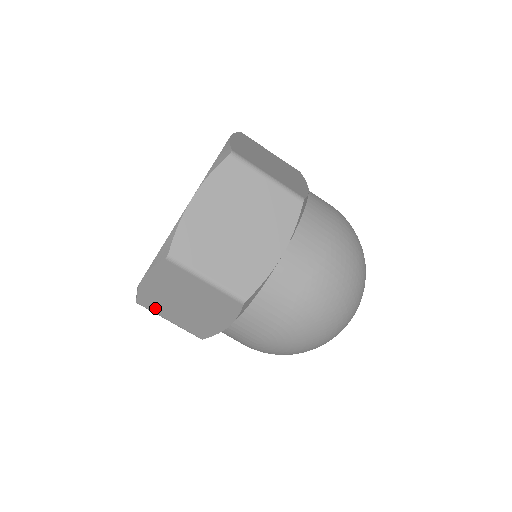
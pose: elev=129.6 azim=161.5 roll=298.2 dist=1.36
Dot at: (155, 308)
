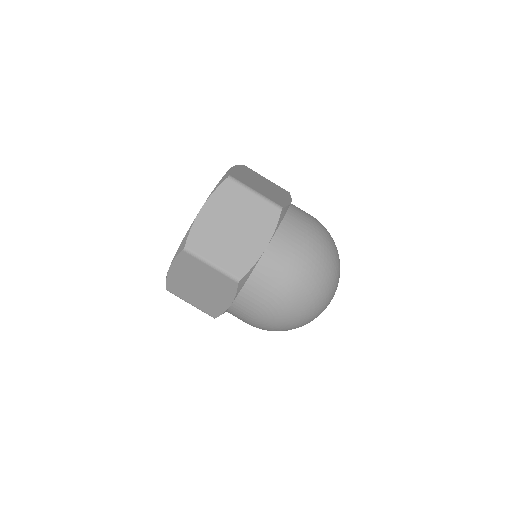
Dot at: (179, 293)
